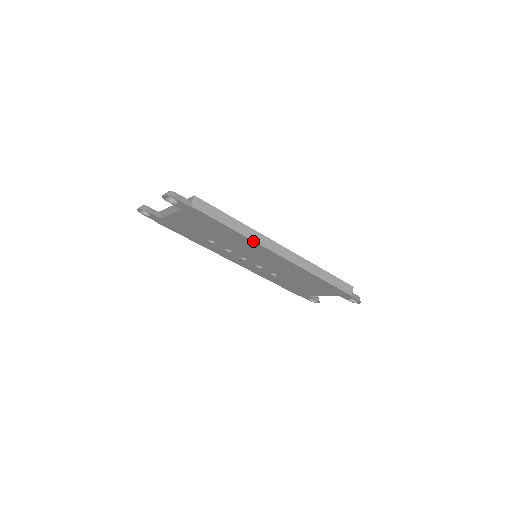
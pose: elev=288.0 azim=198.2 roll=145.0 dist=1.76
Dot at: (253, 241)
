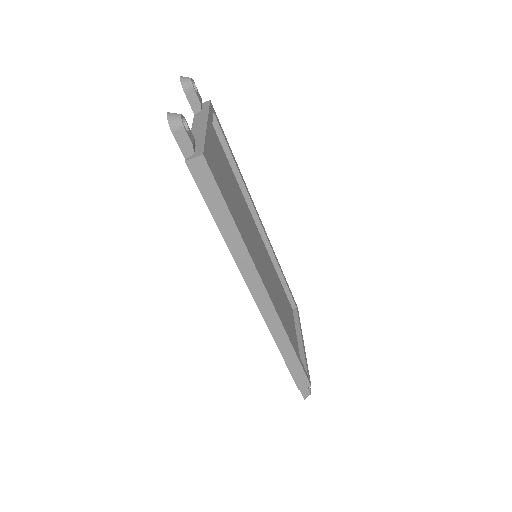
Dot at: (235, 260)
